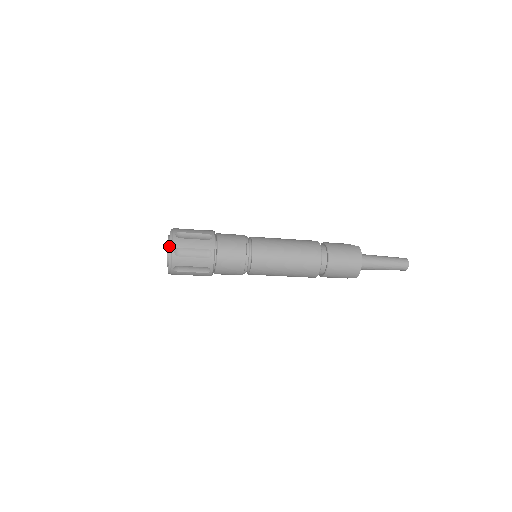
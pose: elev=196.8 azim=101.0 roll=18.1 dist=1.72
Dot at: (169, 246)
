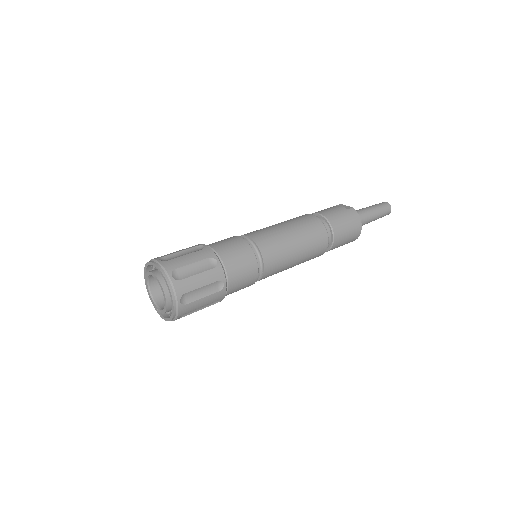
Dot at: (166, 293)
